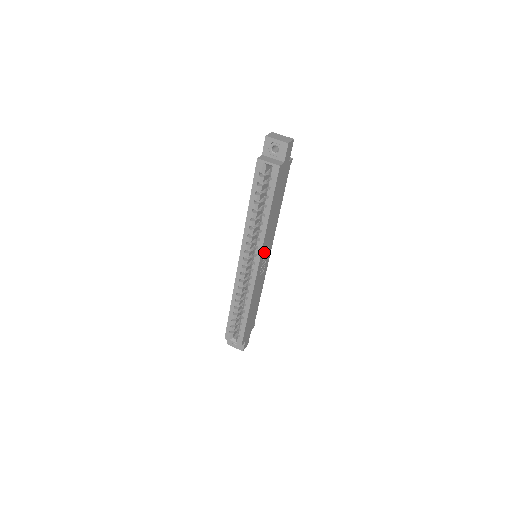
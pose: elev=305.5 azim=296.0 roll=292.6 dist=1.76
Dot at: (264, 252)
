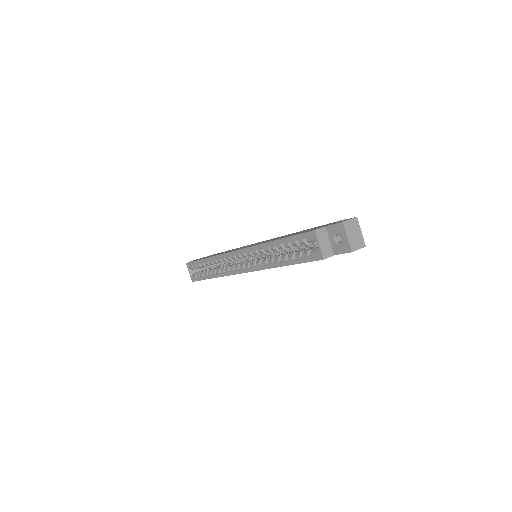
Dot at: occluded
